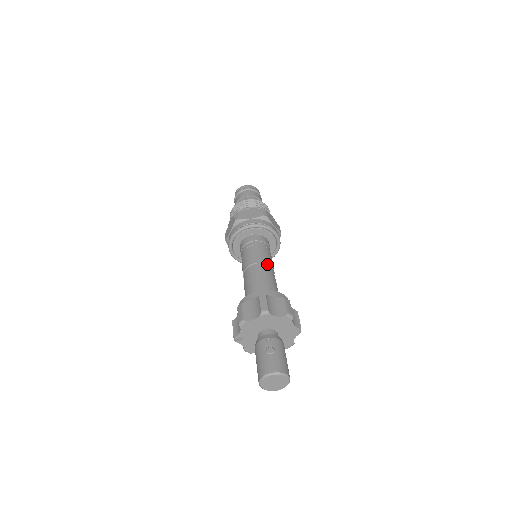
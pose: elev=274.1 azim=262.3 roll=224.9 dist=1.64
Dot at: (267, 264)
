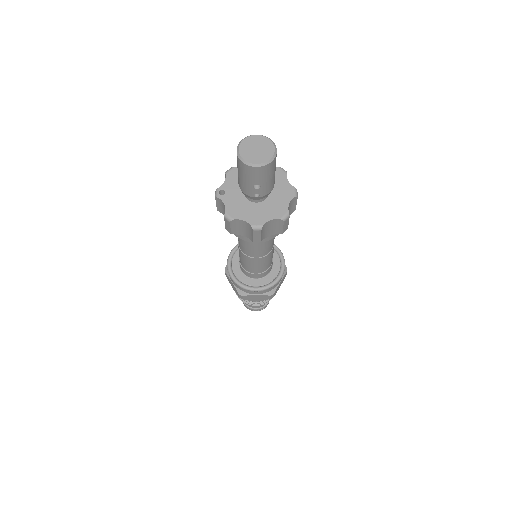
Dot at: occluded
